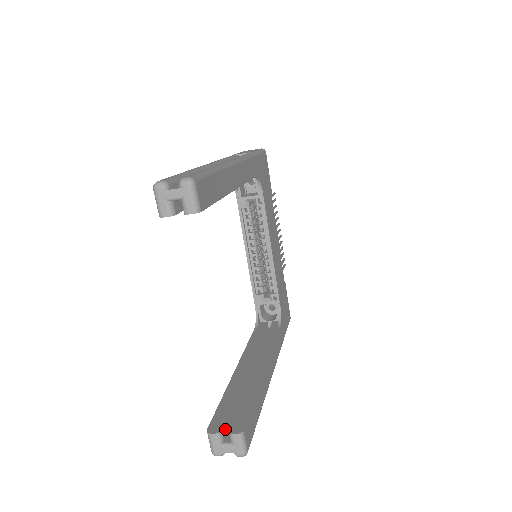
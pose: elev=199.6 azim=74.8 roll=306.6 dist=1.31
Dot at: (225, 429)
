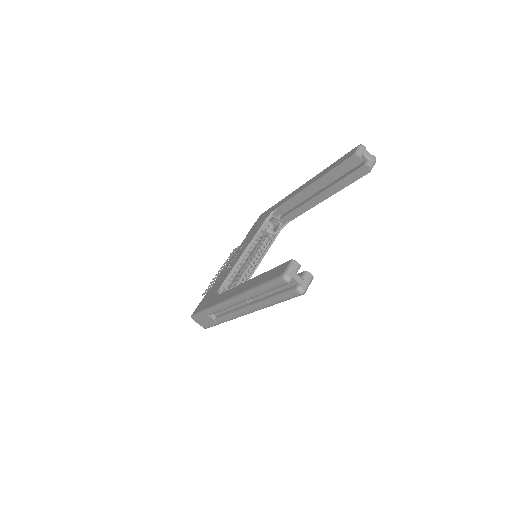
Dot at: occluded
